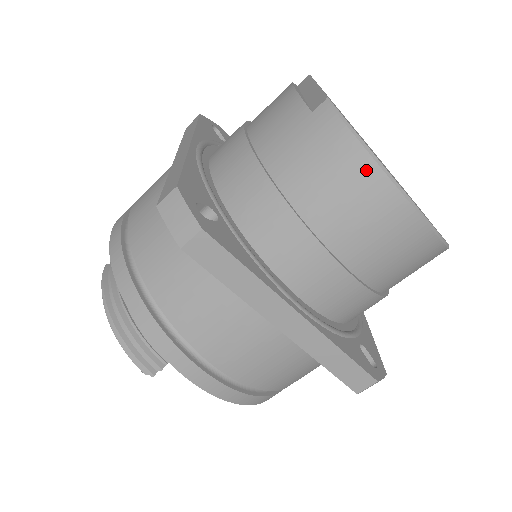
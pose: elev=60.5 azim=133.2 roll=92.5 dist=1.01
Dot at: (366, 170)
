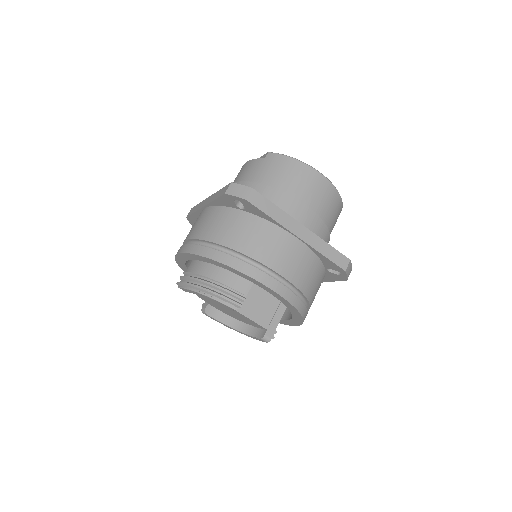
Dot at: (299, 165)
